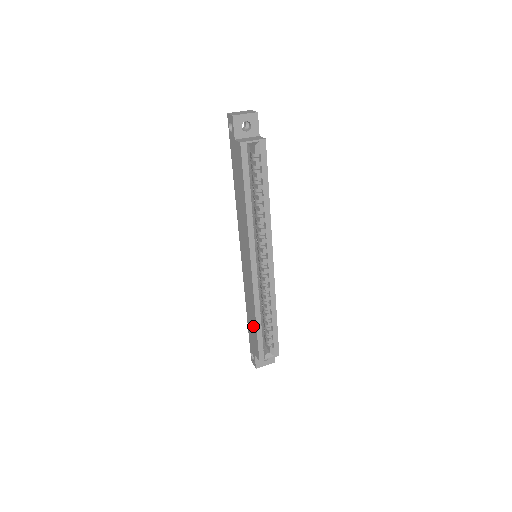
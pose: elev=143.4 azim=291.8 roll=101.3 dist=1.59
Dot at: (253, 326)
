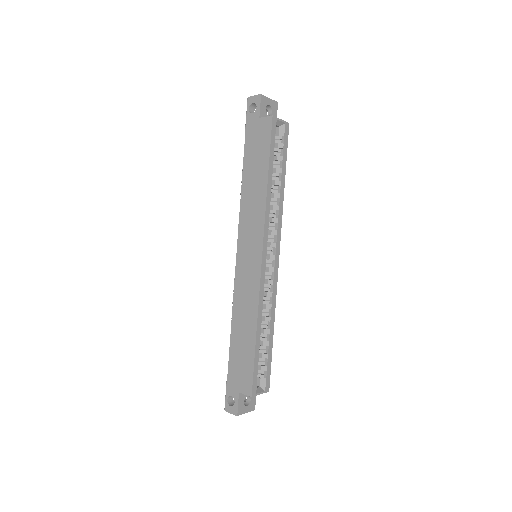
Dot at: (246, 346)
